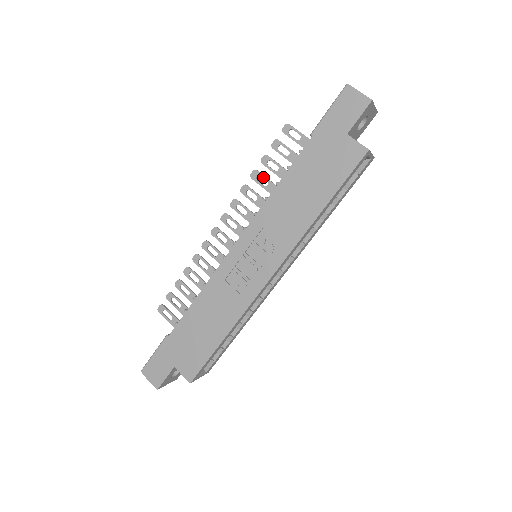
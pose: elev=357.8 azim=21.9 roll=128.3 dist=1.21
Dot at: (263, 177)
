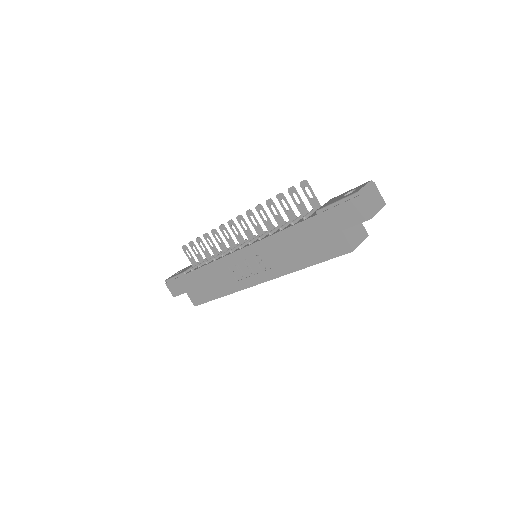
Dot at: (275, 208)
